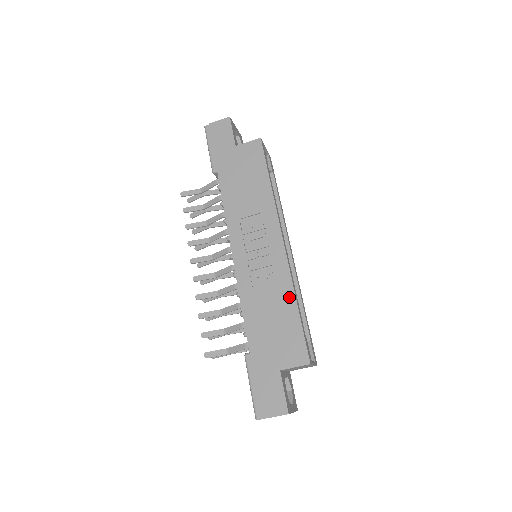
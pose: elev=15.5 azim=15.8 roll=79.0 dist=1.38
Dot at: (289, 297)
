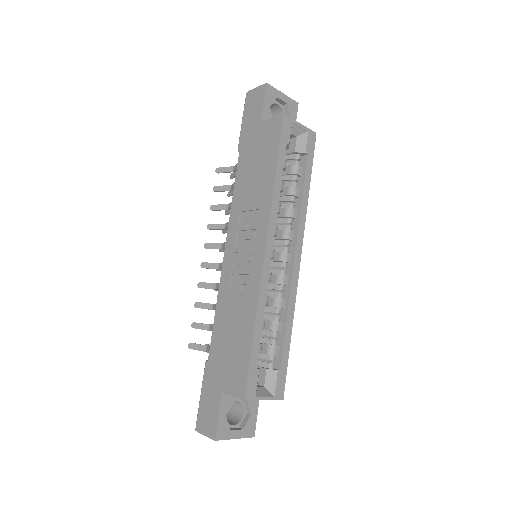
Dot at: (250, 317)
